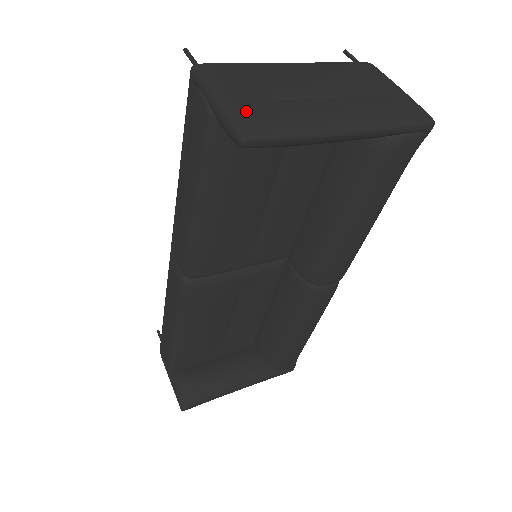
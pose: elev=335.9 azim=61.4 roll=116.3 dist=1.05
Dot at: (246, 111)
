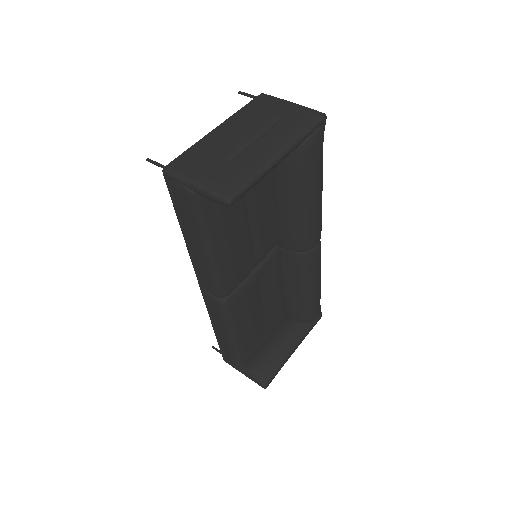
Dot at: (217, 182)
